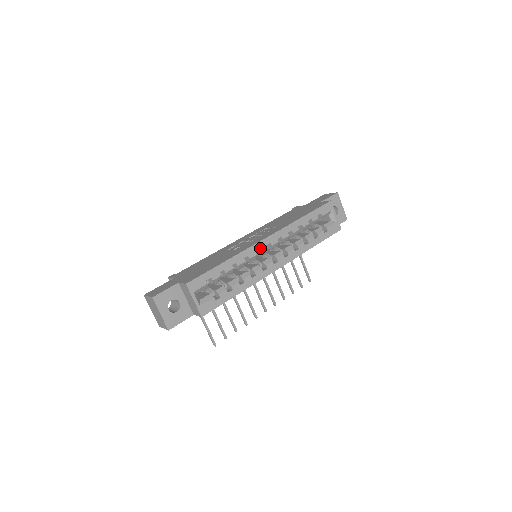
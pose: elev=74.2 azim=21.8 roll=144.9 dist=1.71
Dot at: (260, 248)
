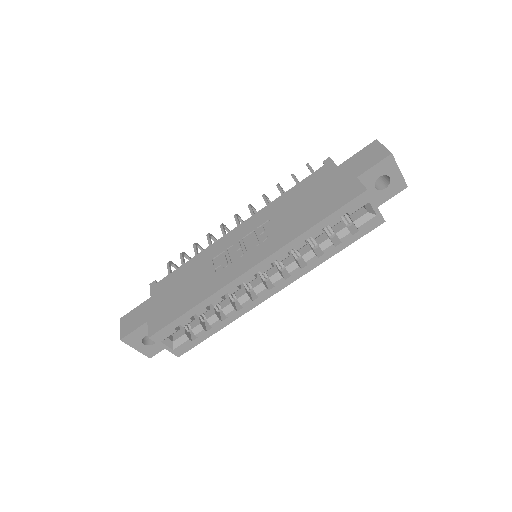
Dot at: (244, 280)
